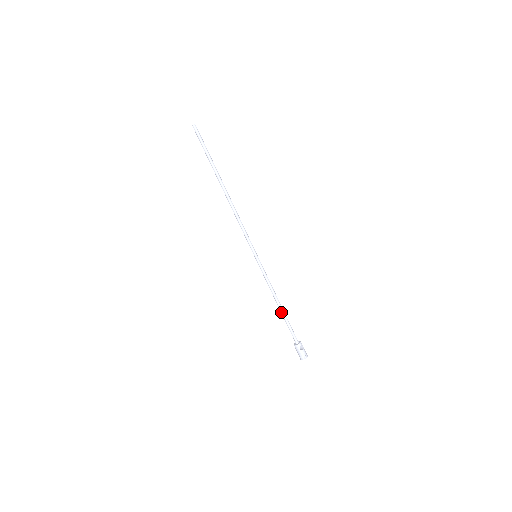
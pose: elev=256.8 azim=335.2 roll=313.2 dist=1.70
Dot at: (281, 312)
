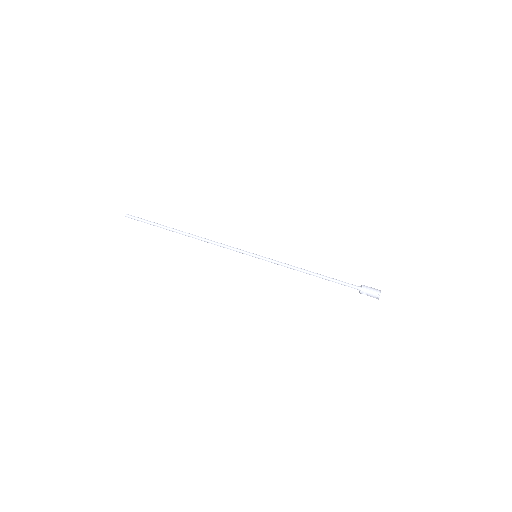
Dot at: (320, 276)
